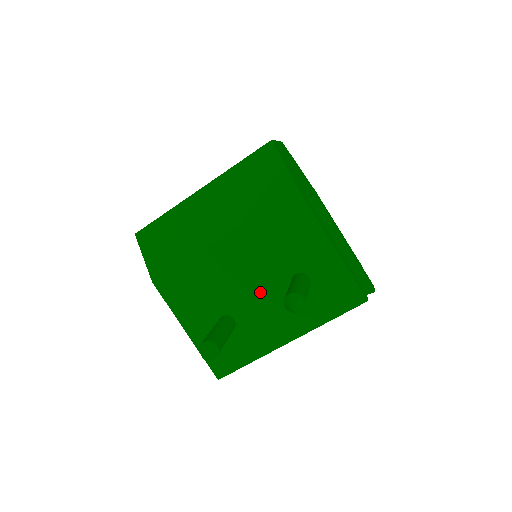
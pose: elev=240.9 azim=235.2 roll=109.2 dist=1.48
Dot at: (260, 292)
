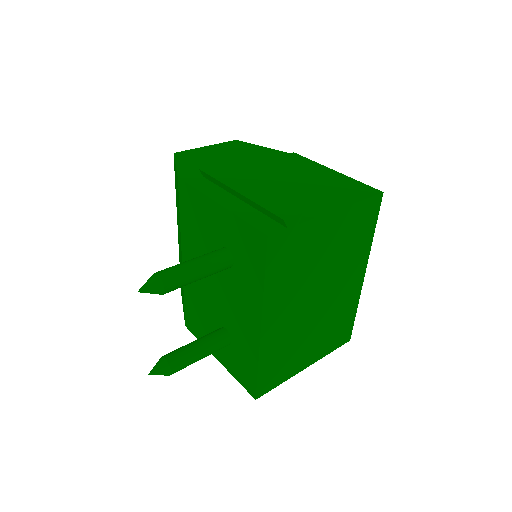
Dot at: (219, 290)
